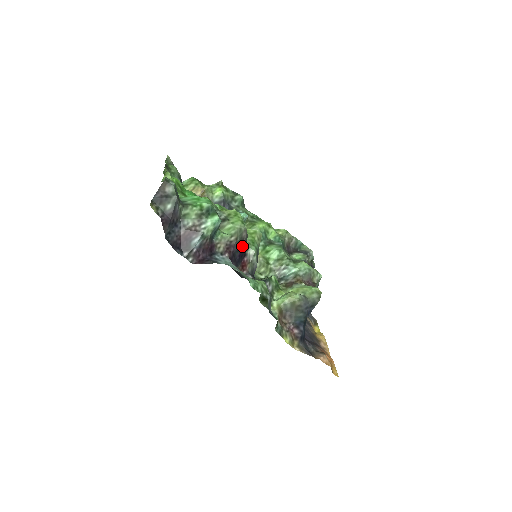
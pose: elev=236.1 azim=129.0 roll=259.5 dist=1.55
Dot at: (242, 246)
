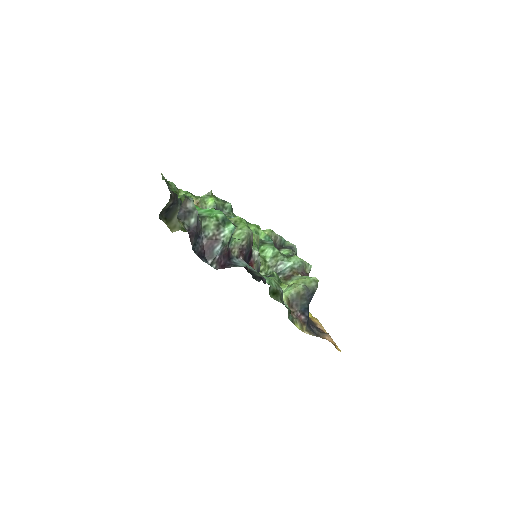
Dot at: (250, 248)
